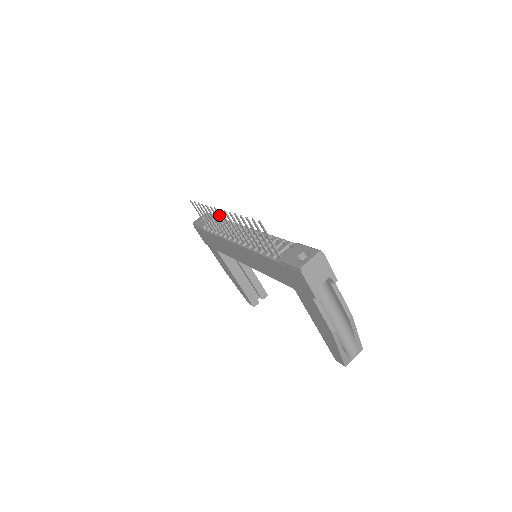
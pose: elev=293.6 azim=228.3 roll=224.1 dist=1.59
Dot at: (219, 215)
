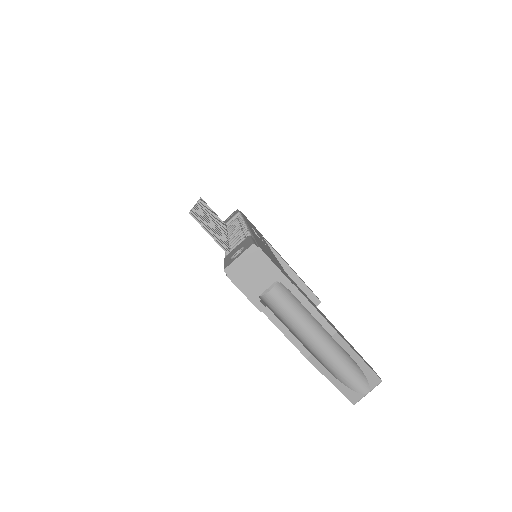
Dot at: occluded
